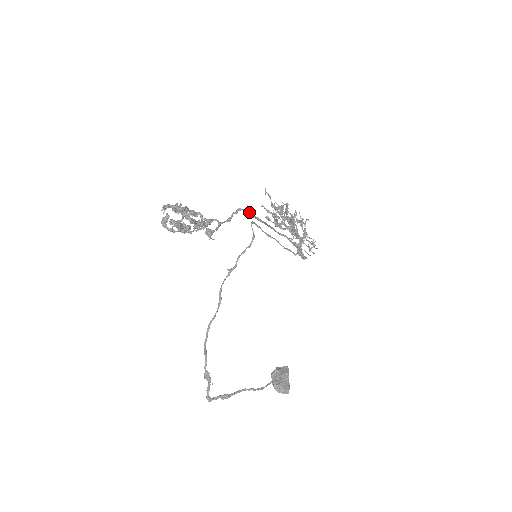
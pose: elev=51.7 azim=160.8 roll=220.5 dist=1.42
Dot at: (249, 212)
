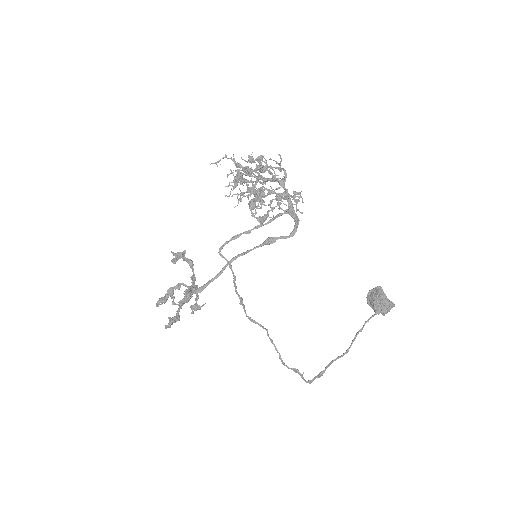
Dot at: occluded
